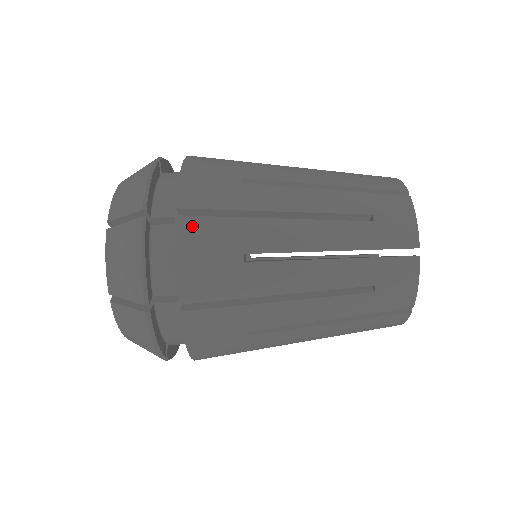
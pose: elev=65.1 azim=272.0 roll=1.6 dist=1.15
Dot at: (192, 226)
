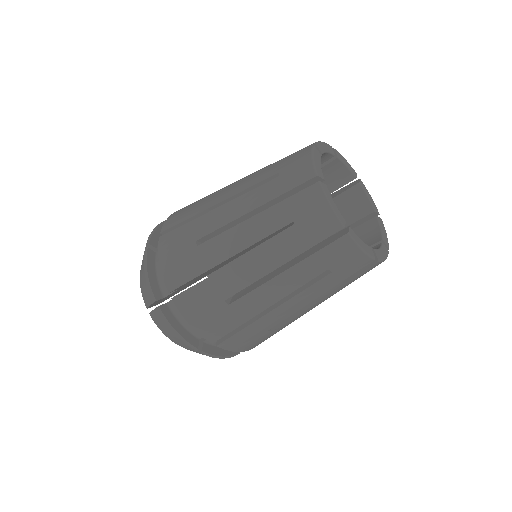
Dot at: (184, 300)
